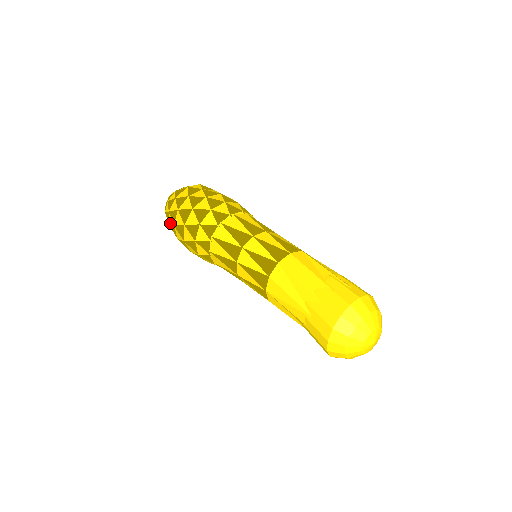
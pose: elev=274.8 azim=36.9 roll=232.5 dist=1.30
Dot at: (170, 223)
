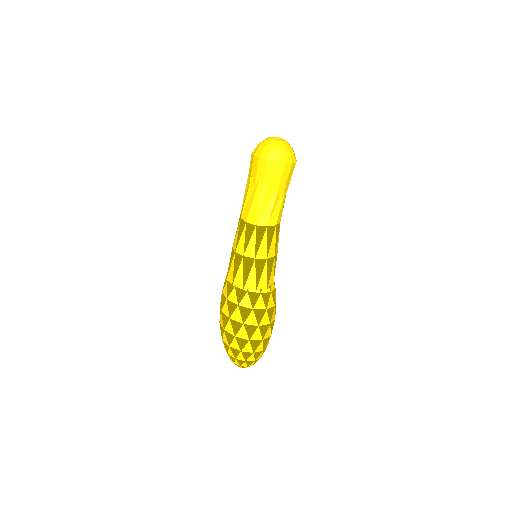
Dot at: (237, 346)
